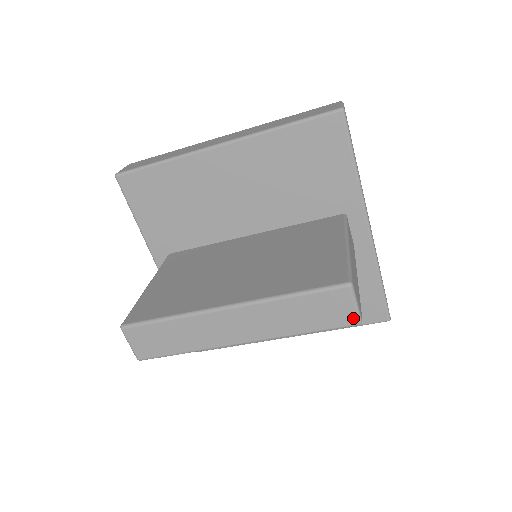
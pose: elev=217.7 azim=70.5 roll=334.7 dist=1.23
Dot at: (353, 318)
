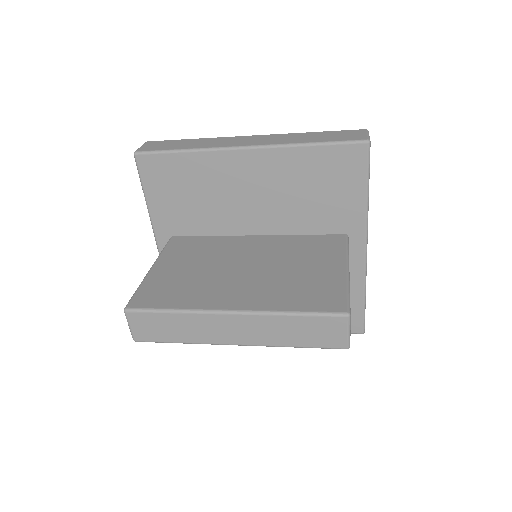
Dot at: (343, 343)
